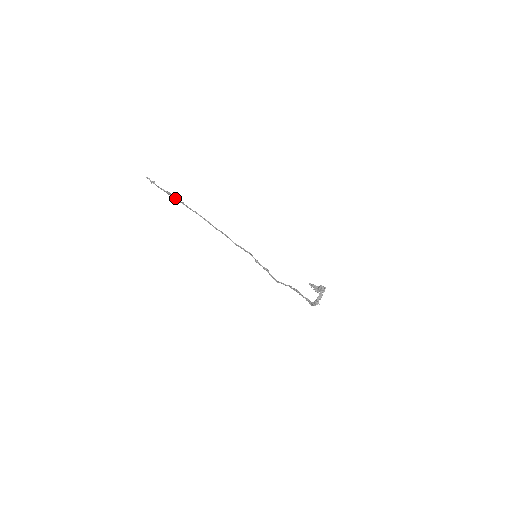
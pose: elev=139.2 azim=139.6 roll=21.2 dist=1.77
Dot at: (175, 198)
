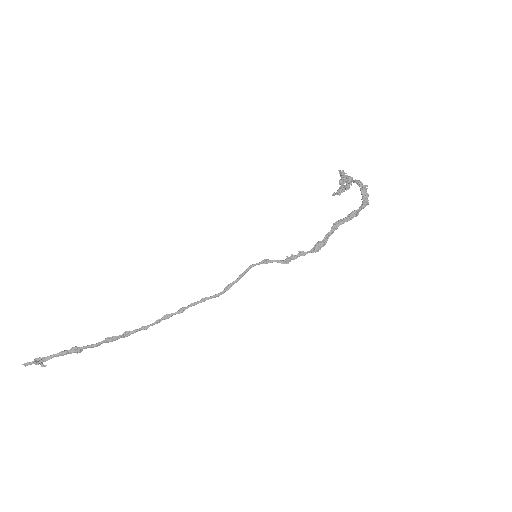
Dot at: (90, 345)
